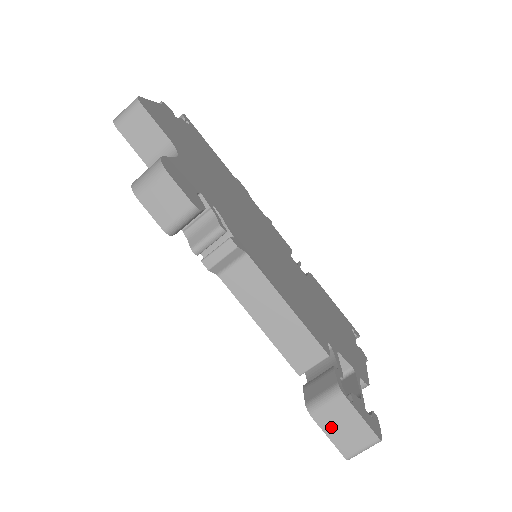
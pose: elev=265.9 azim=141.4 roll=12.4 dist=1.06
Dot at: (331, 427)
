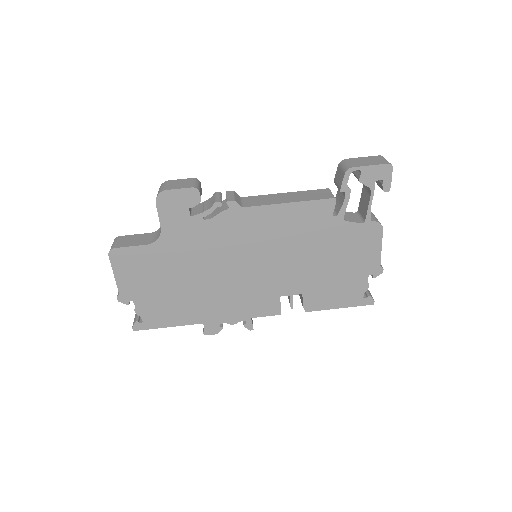
Dot at: (363, 164)
